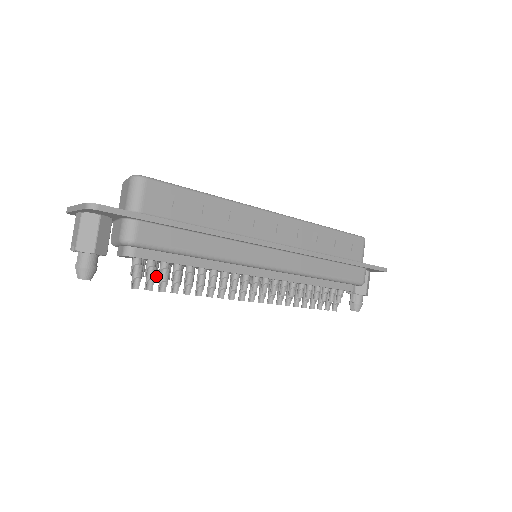
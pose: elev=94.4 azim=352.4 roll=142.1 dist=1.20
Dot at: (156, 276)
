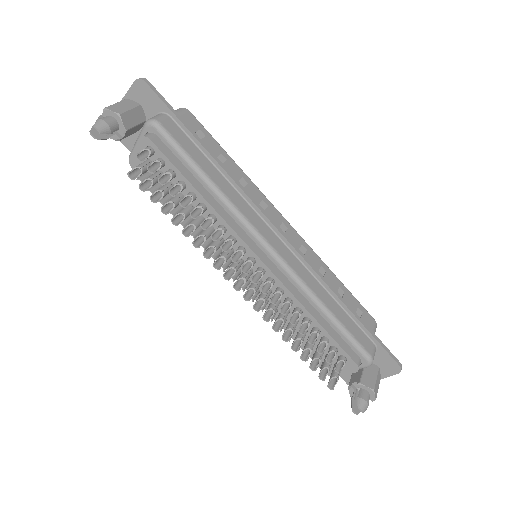
Dot at: occluded
